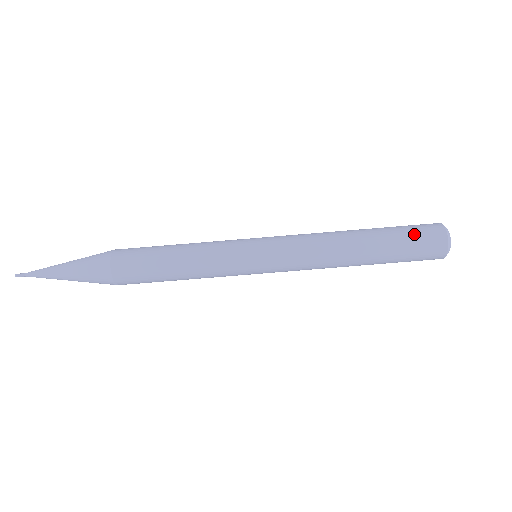
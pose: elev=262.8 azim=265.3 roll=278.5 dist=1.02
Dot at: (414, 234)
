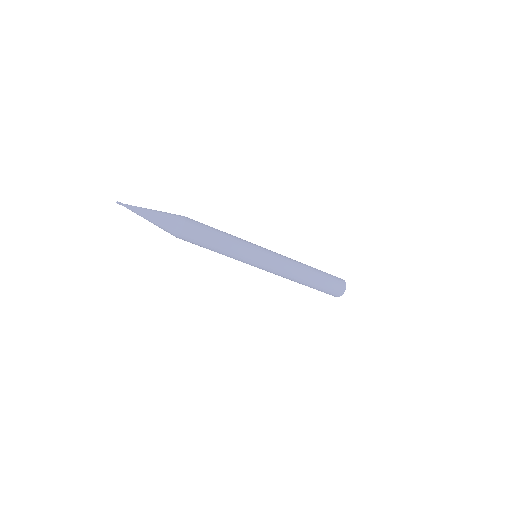
Dot at: (332, 285)
